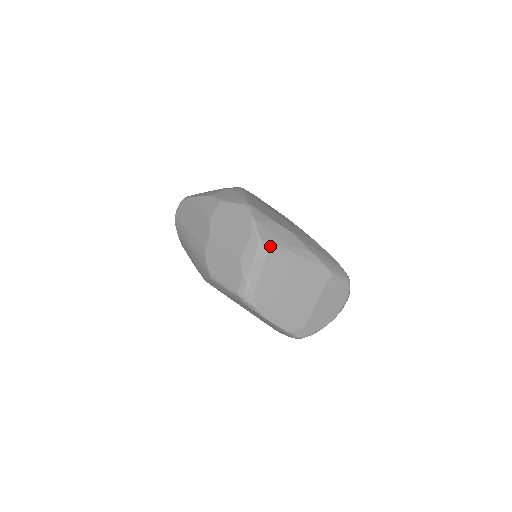
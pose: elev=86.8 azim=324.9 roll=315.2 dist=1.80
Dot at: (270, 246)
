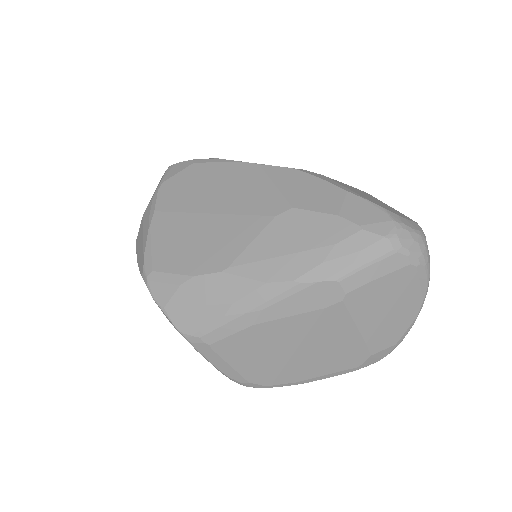
Dot at: (202, 334)
